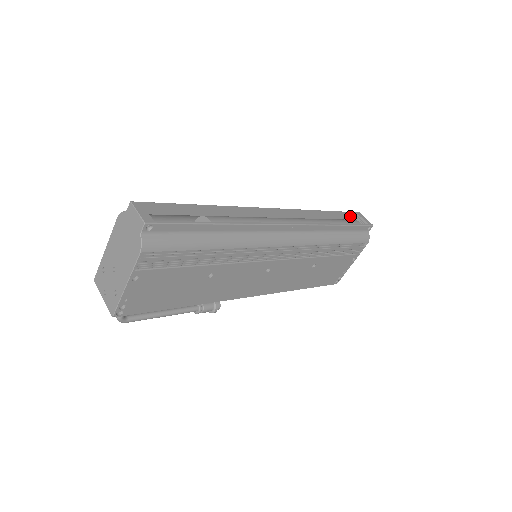
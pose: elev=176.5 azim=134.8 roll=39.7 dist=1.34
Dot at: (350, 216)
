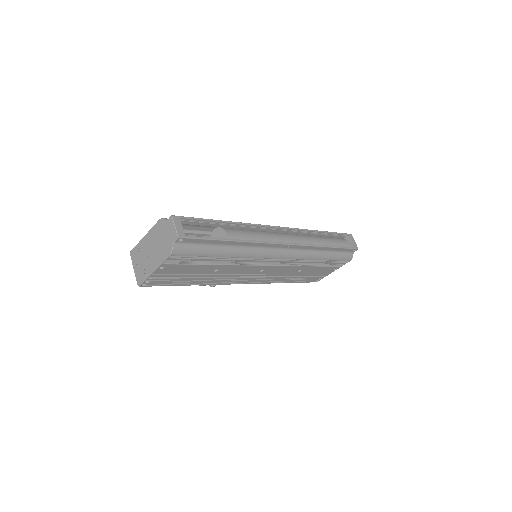
Dot at: (343, 236)
